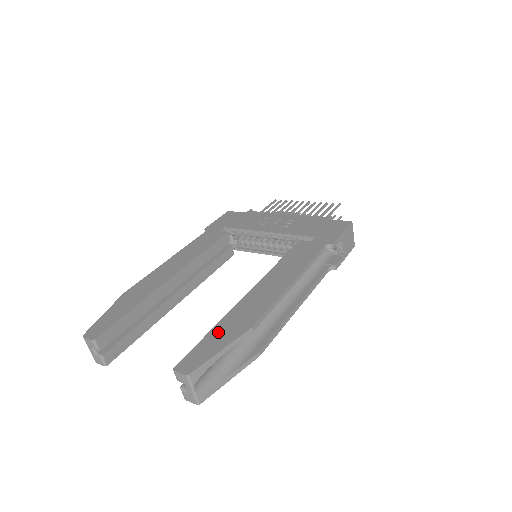
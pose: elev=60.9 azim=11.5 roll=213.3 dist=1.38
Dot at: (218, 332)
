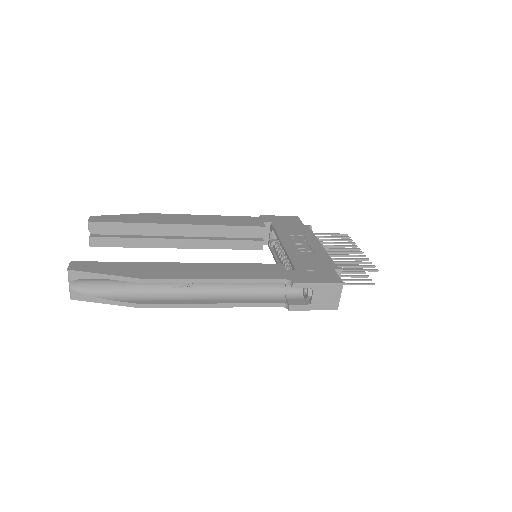
Dot at: (124, 265)
